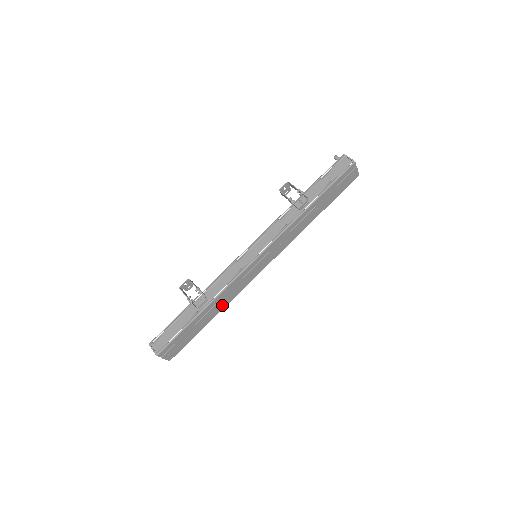
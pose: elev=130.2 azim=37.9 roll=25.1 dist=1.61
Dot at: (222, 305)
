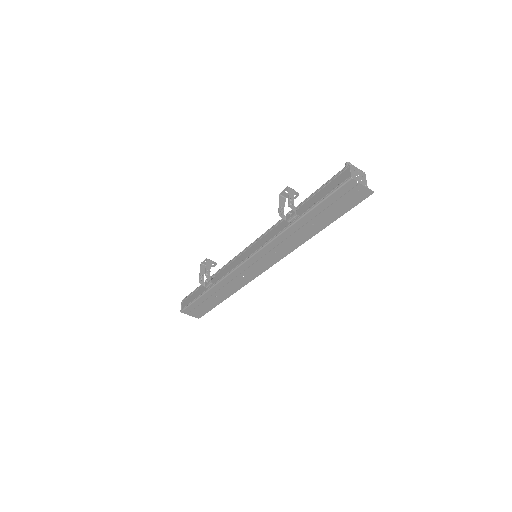
Dot at: (231, 290)
